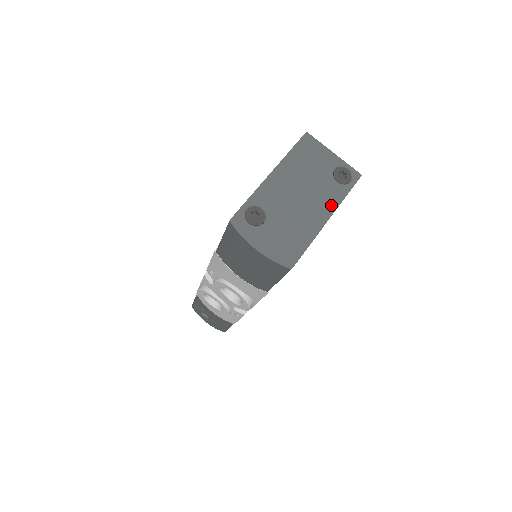
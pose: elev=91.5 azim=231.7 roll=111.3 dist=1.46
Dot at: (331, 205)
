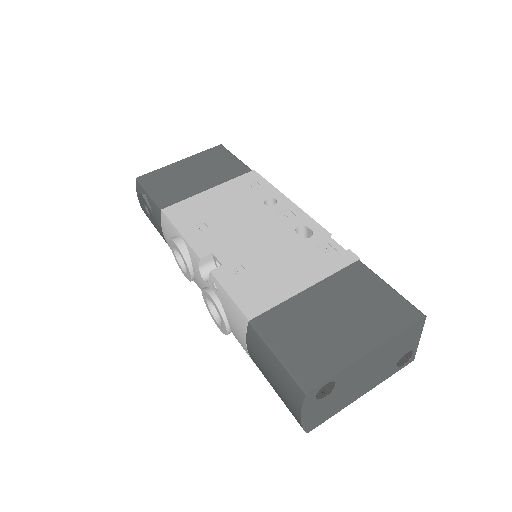
Dot at: (376, 384)
